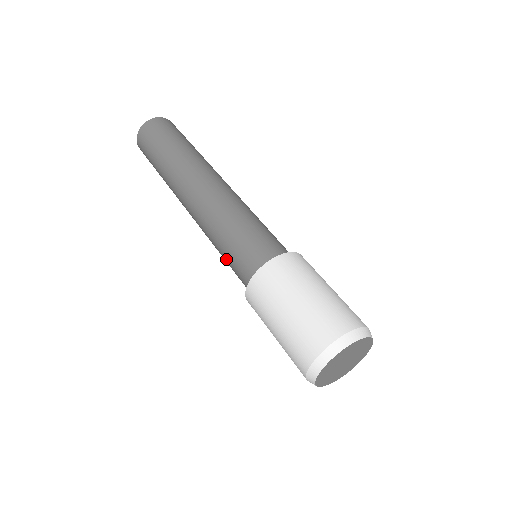
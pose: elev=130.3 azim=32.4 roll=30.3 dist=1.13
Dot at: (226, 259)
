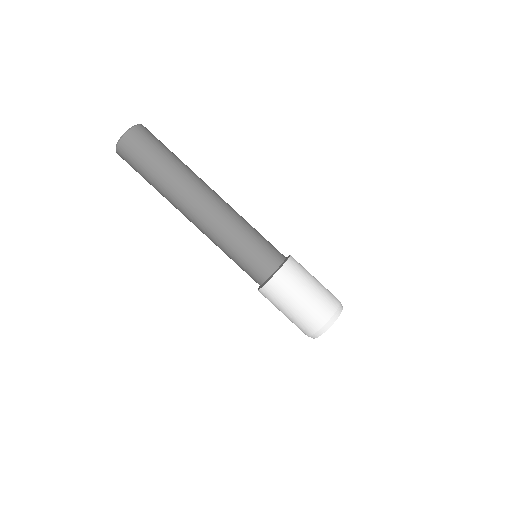
Dot at: (240, 260)
